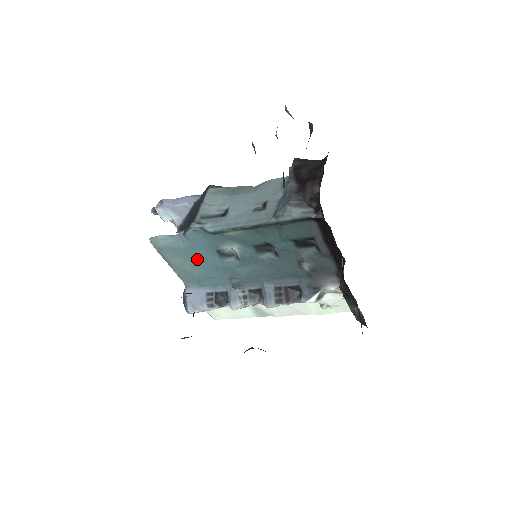
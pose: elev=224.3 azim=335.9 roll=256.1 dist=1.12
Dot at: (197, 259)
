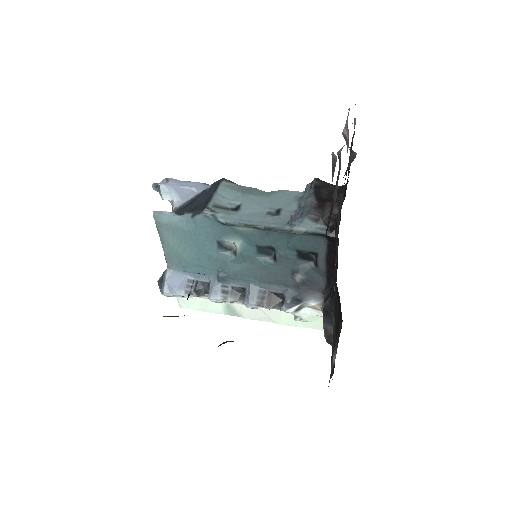
Dot at: (194, 244)
